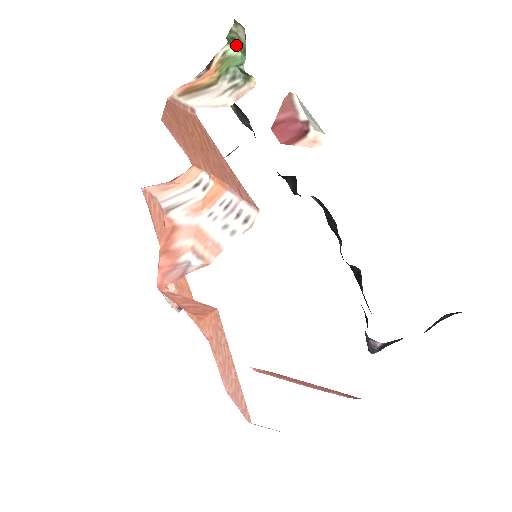
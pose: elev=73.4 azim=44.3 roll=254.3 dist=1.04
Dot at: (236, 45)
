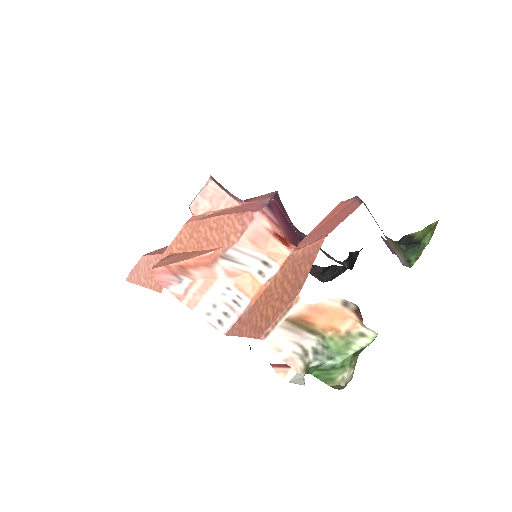
Dot at: (356, 356)
